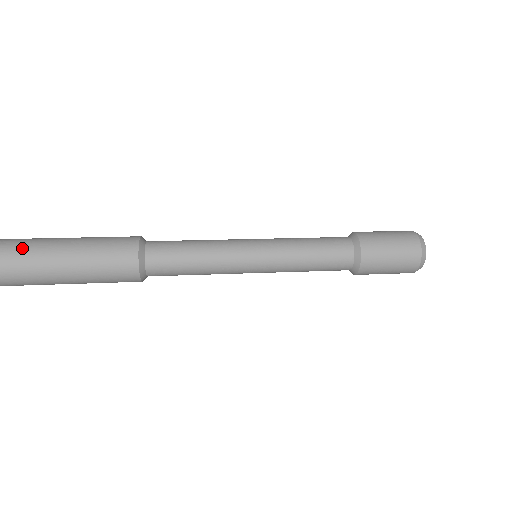
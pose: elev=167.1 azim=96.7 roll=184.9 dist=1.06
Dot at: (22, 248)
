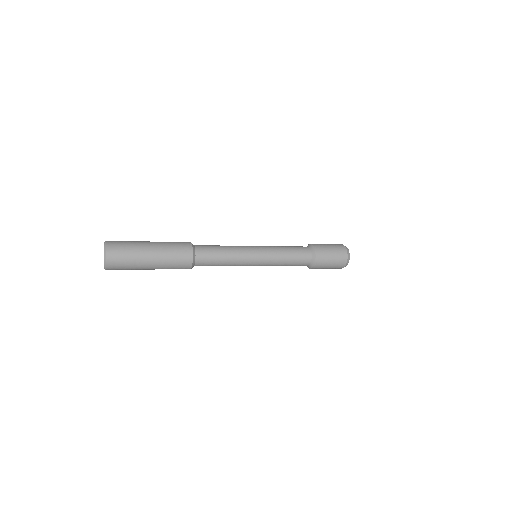
Dot at: (125, 254)
